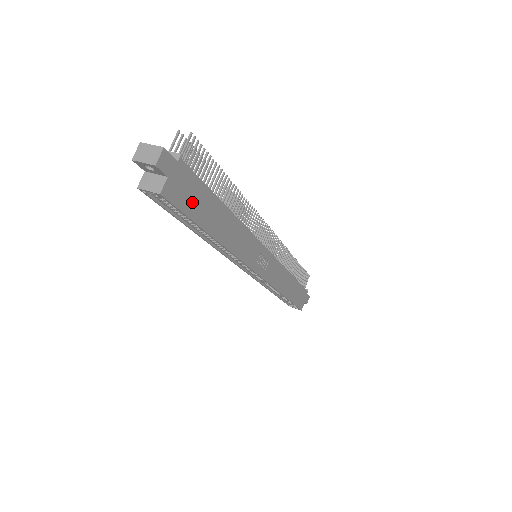
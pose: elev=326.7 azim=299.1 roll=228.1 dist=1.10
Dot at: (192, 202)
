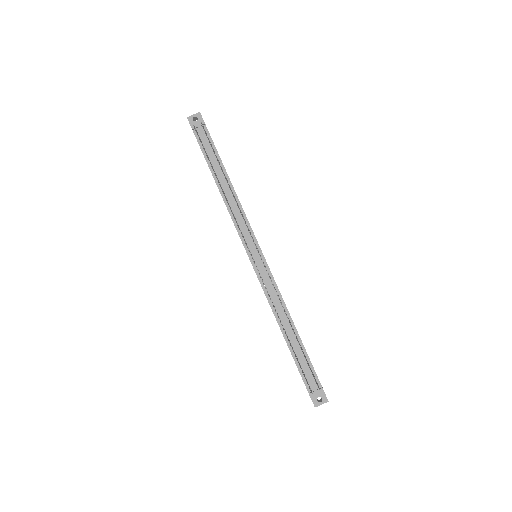
Dot at: occluded
